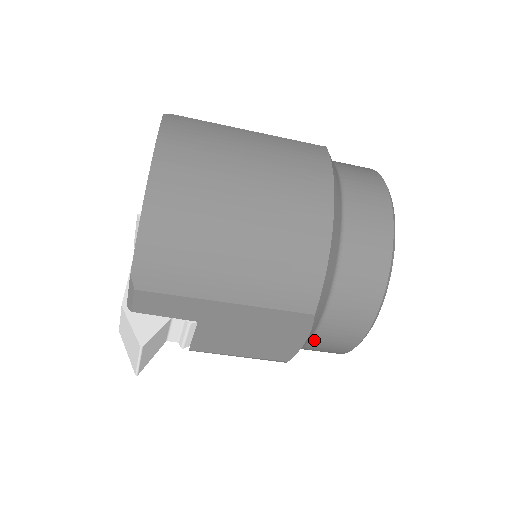
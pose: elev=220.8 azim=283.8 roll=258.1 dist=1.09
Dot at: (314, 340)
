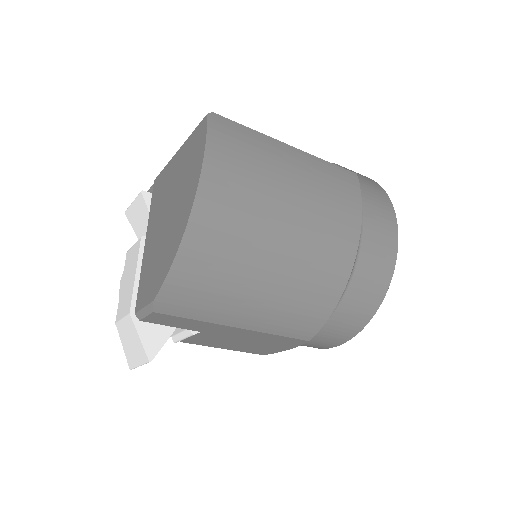
Dot at: occluded
